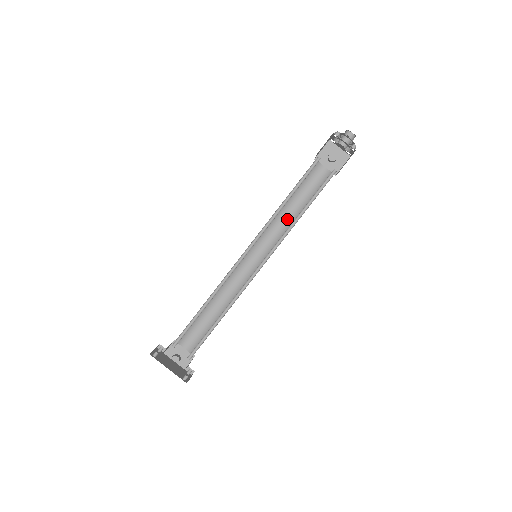
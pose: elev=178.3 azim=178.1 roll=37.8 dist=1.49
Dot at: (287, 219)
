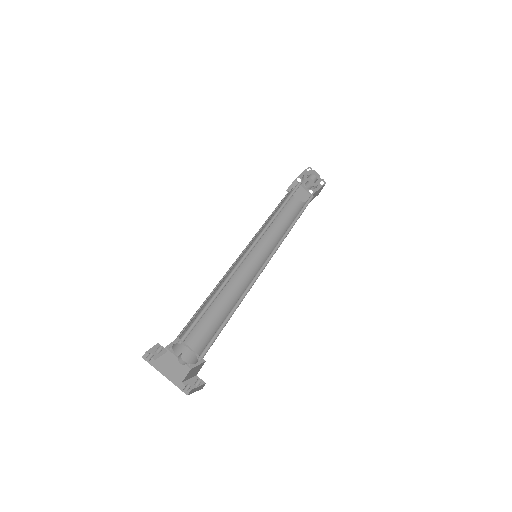
Dot at: (273, 233)
